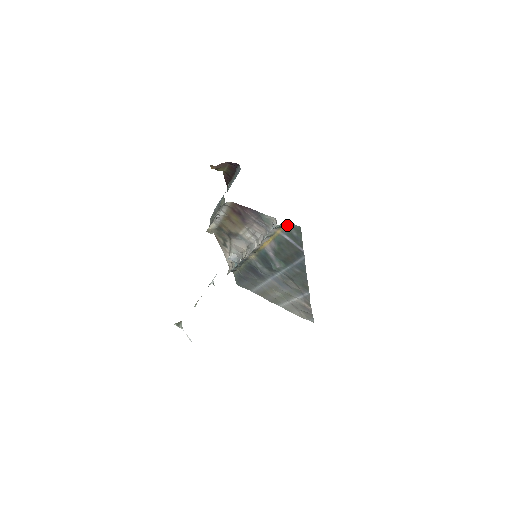
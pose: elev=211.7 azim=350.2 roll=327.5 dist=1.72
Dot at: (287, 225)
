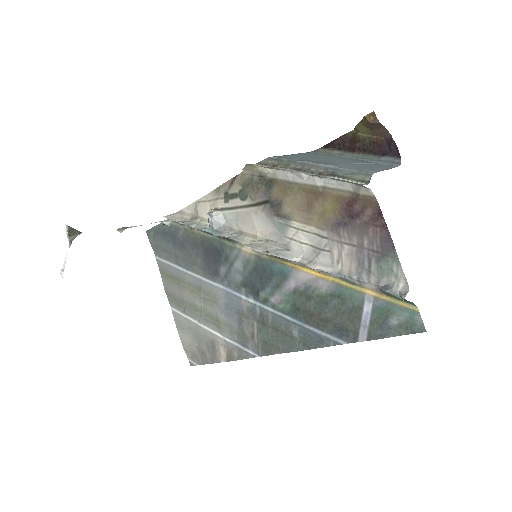
Dot at: (406, 306)
